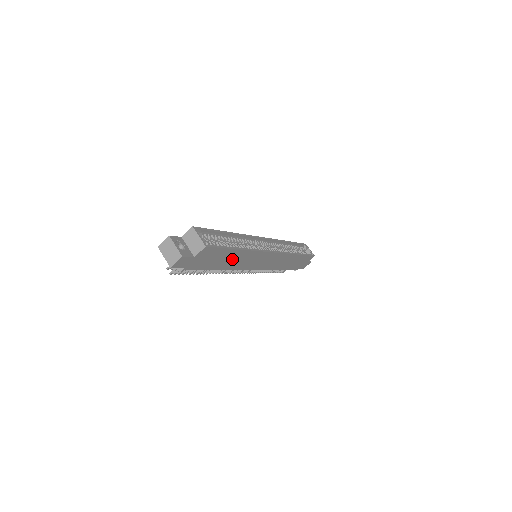
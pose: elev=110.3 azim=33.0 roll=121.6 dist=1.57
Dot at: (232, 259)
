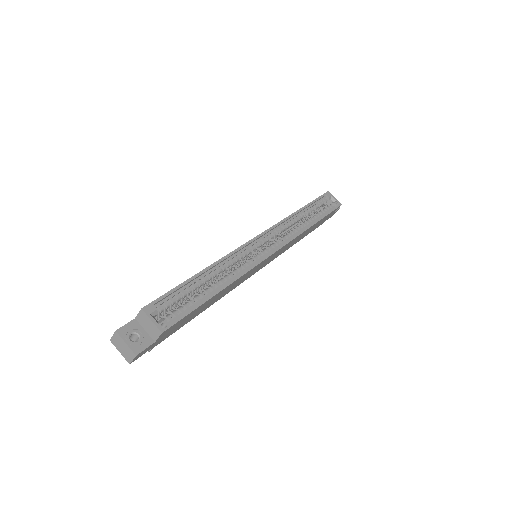
Dot at: (215, 298)
